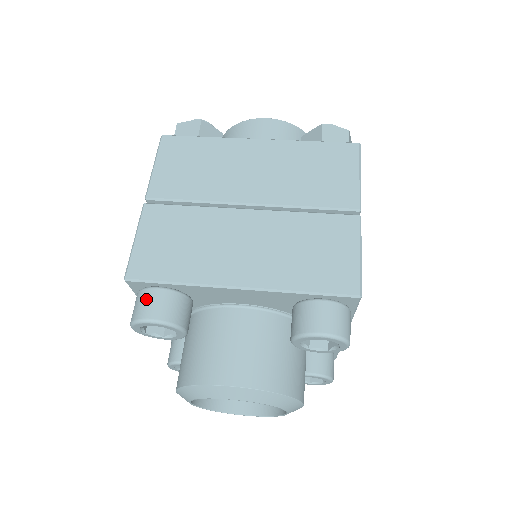
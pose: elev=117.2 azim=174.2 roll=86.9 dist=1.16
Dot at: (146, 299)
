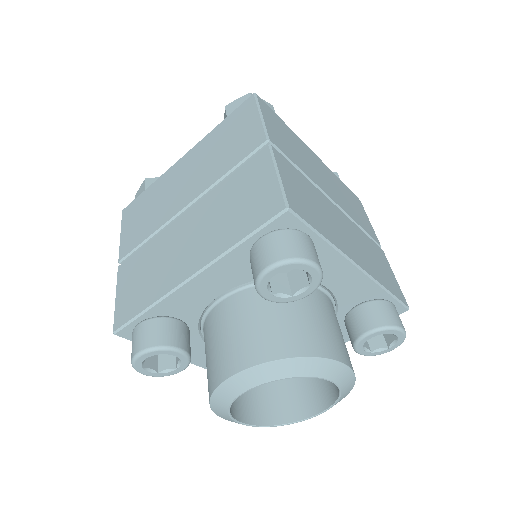
Dot at: (302, 240)
